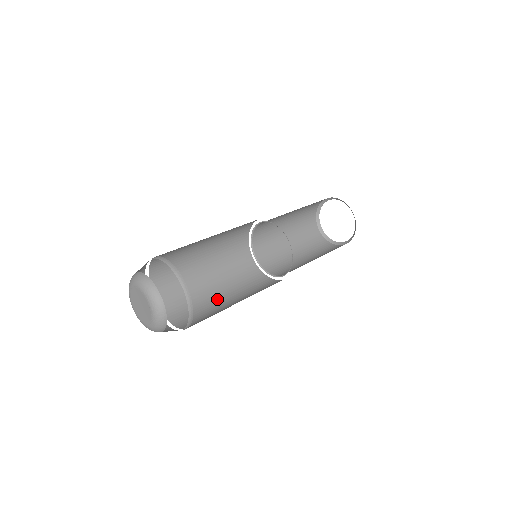
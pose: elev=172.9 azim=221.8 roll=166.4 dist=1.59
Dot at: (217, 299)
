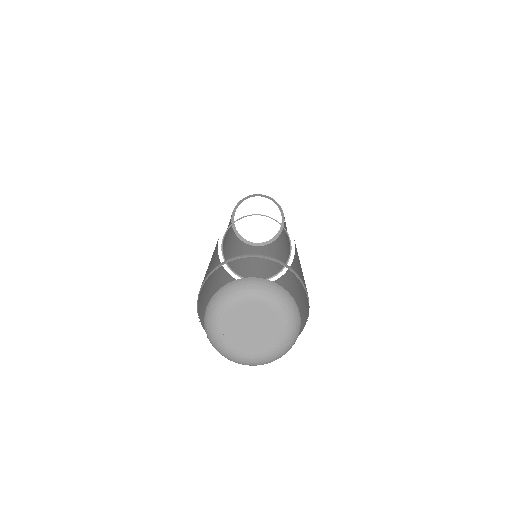
Dot at: occluded
